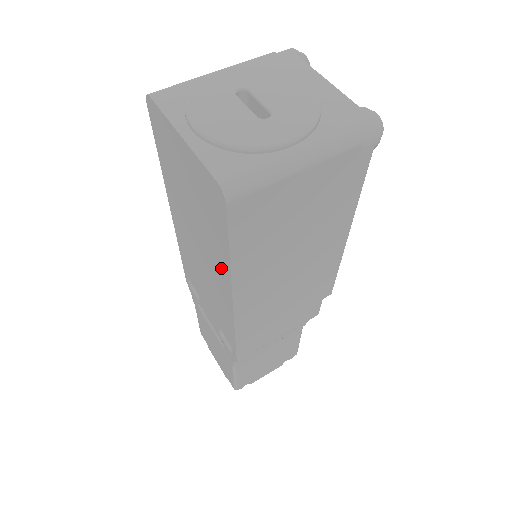
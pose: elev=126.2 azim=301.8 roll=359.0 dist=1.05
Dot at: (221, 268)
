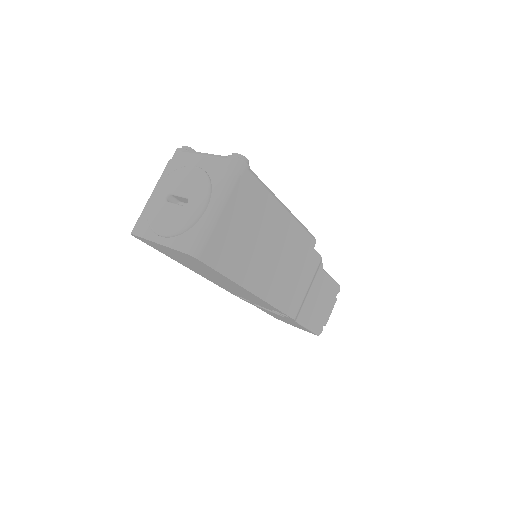
Dot at: (231, 283)
